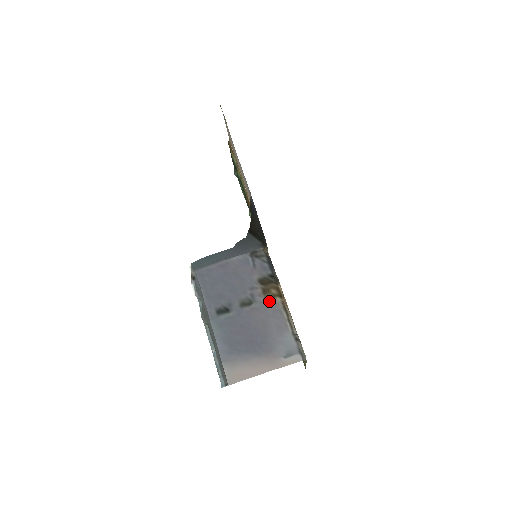
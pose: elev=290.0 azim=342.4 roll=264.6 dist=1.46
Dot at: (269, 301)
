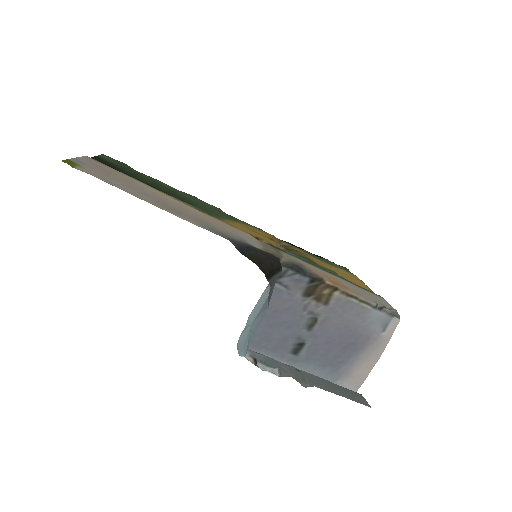
Dot at: (330, 303)
